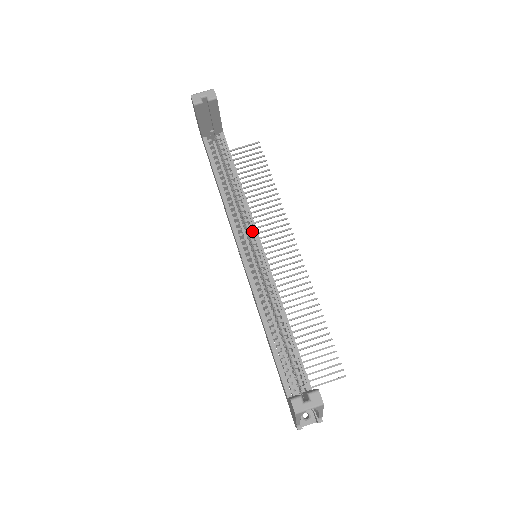
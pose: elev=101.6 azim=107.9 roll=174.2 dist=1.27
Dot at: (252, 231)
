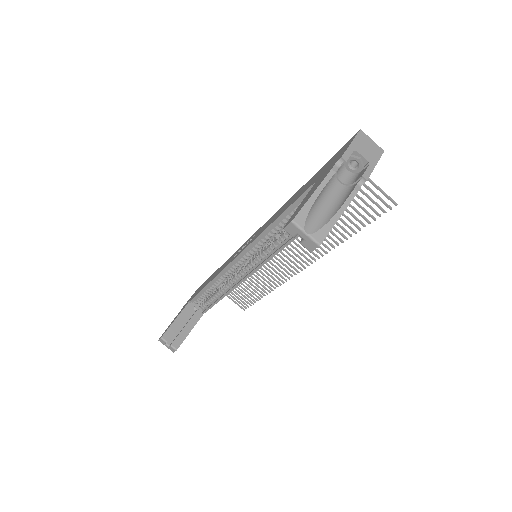
Dot at: (262, 259)
